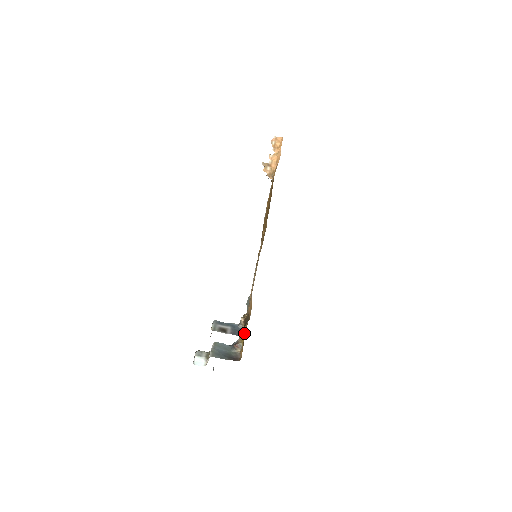
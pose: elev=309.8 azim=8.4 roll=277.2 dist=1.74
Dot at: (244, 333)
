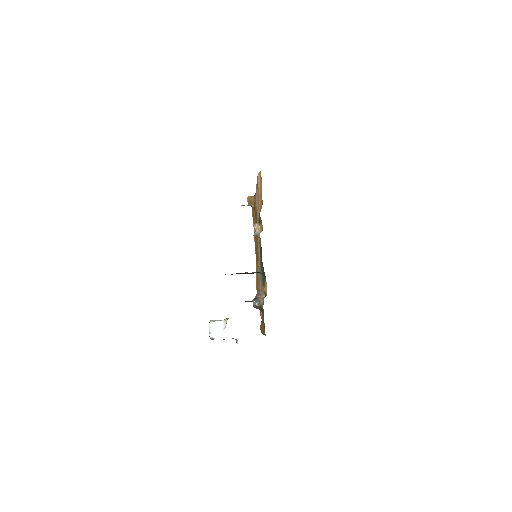
Dot at: occluded
